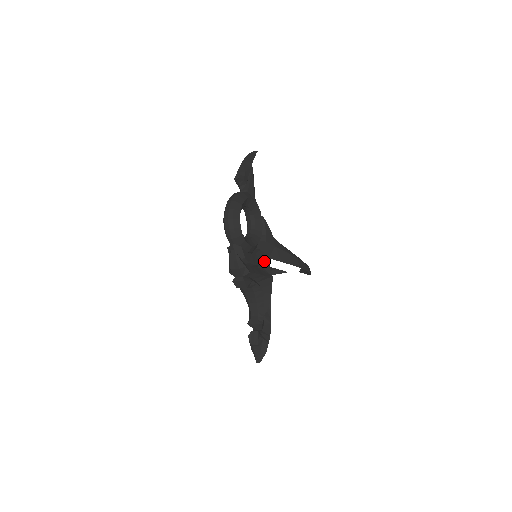
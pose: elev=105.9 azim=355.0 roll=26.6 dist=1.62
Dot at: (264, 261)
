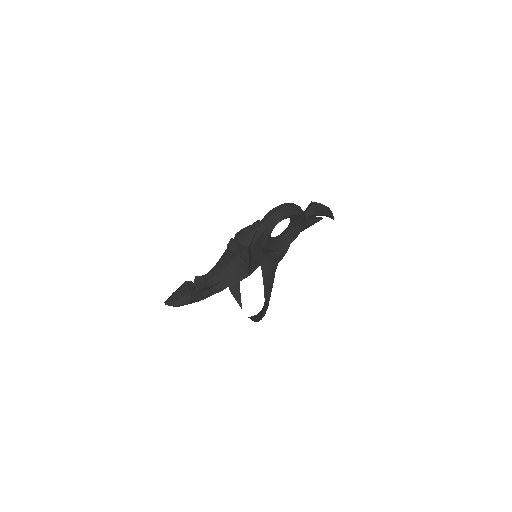
Dot at: (258, 262)
